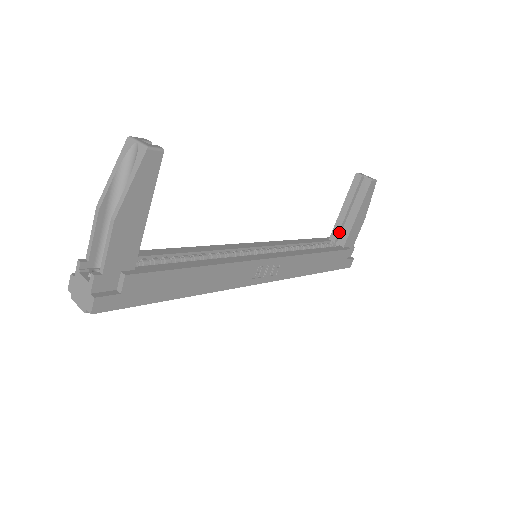
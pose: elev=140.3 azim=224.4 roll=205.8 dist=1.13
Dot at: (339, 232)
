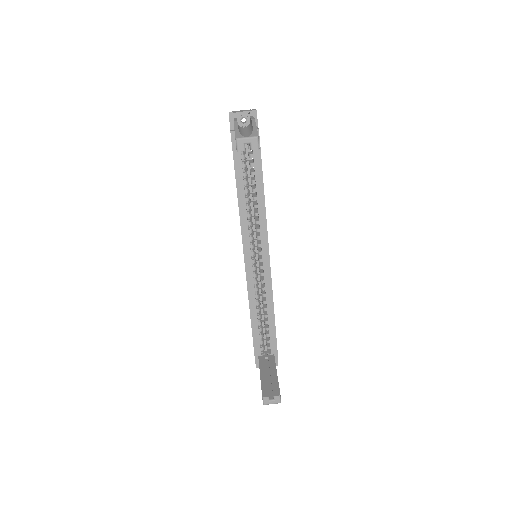
Dot at: occluded
